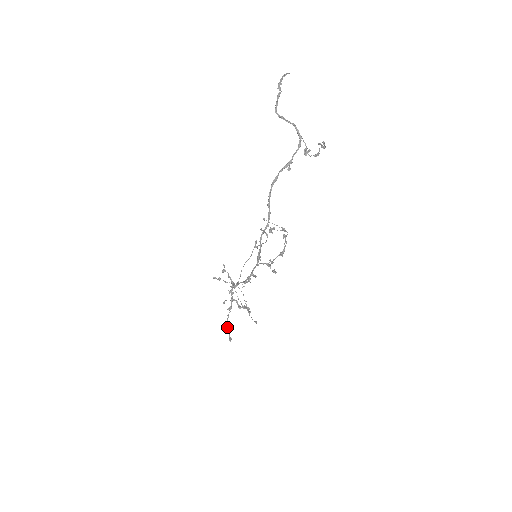
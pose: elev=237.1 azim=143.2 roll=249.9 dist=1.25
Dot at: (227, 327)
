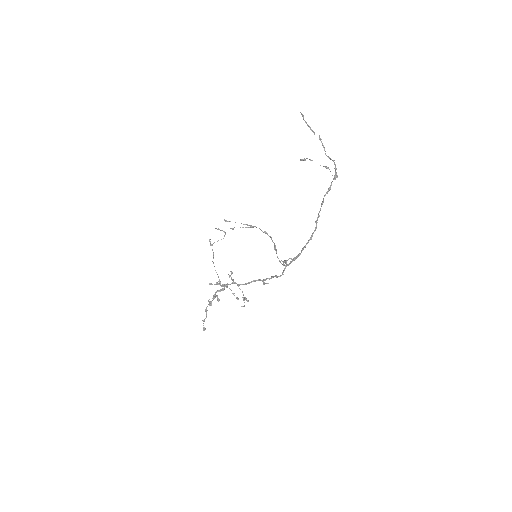
Dot at: (204, 320)
